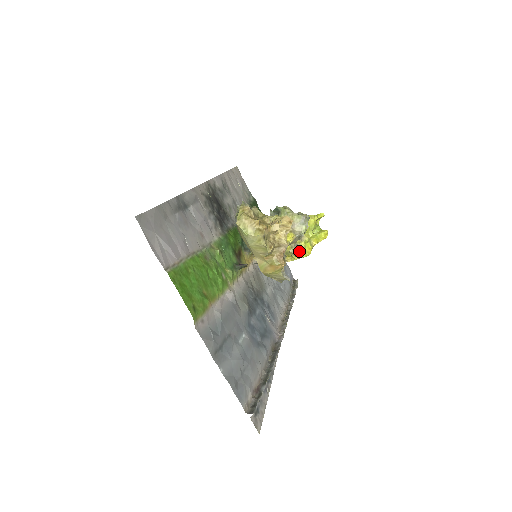
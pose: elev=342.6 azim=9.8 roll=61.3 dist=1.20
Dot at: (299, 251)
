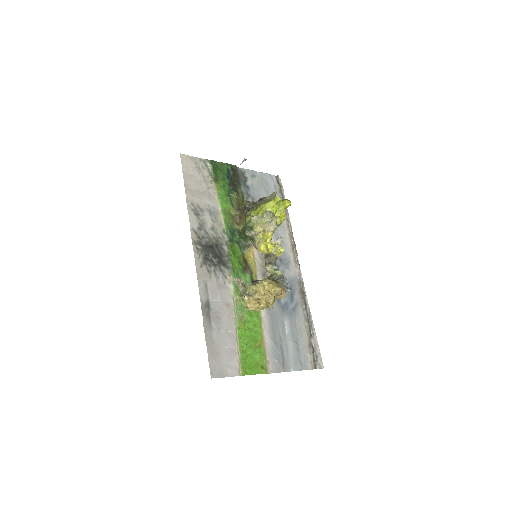
Dot at: (281, 240)
